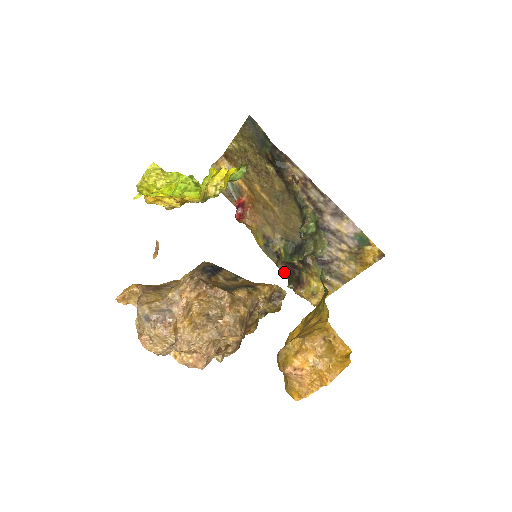
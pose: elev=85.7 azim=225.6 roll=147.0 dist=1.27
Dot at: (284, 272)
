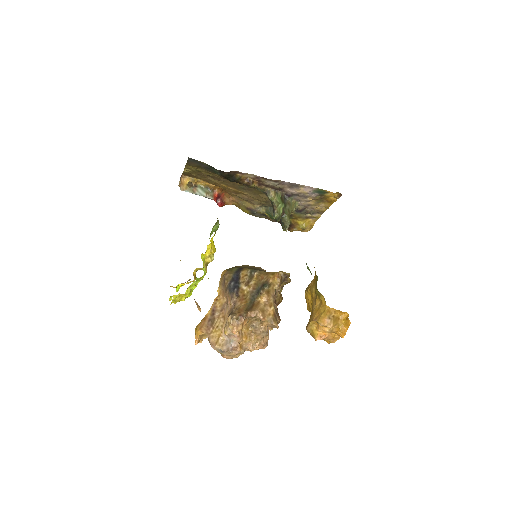
Dot at: (275, 221)
